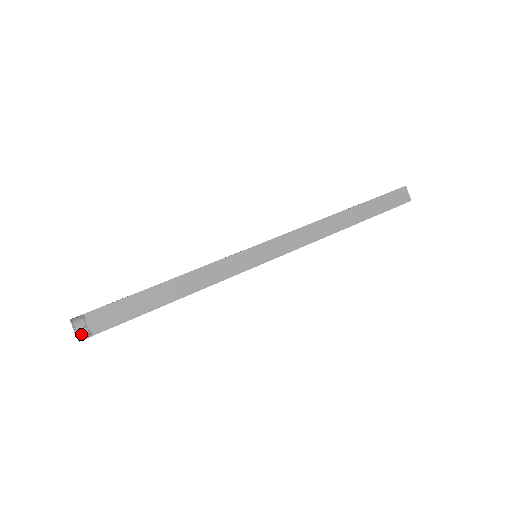
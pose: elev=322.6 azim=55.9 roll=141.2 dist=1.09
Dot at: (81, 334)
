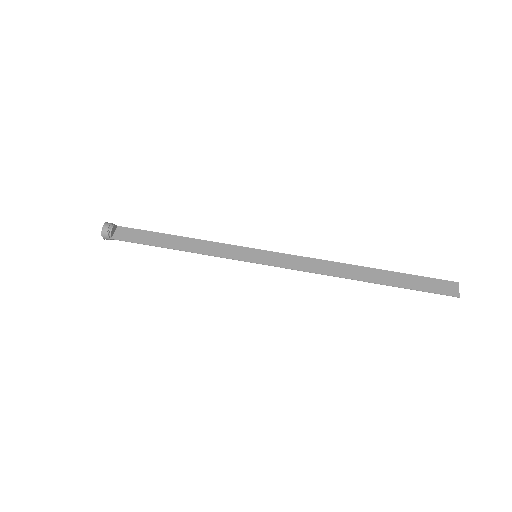
Dot at: (105, 229)
